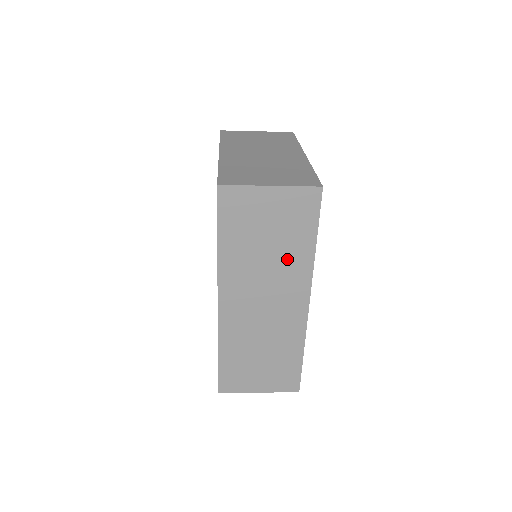
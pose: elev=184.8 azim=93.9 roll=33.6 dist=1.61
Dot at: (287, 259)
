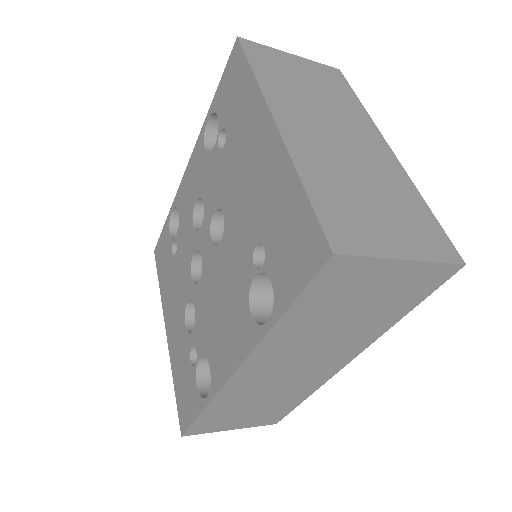
Dot at: (357, 331)
